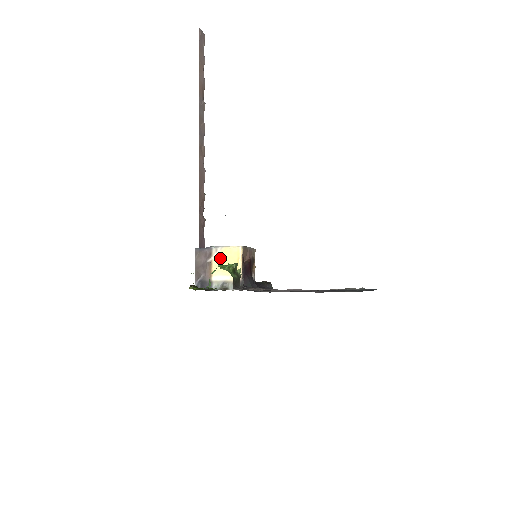
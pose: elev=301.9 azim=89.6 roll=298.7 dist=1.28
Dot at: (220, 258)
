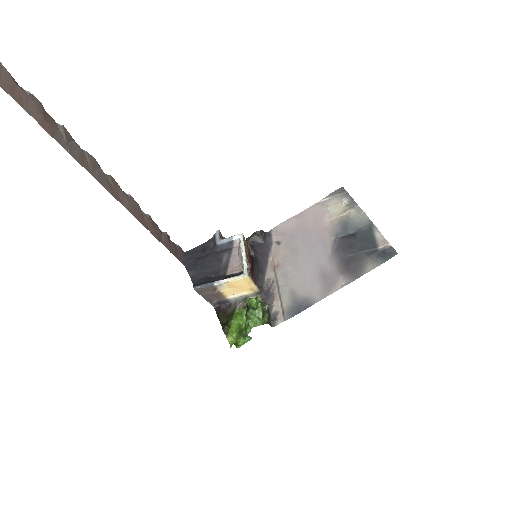
Dot at: (228, 287)
